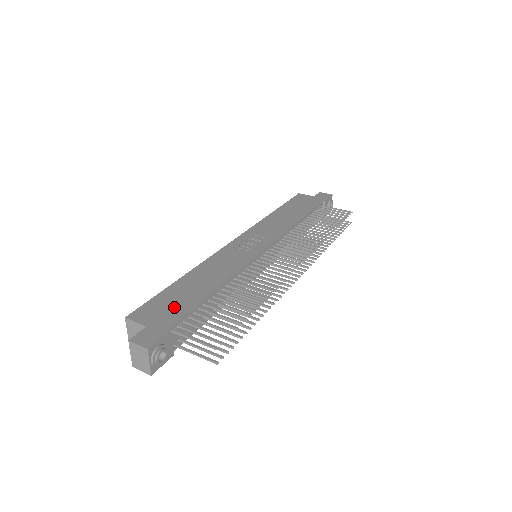
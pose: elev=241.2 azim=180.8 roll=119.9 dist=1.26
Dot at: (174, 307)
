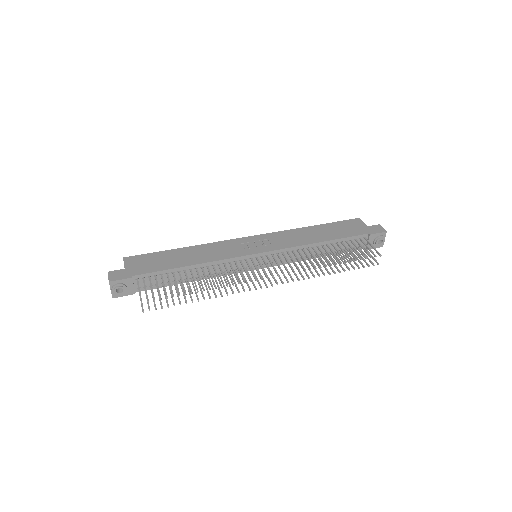
Dot at: (151, 265)
